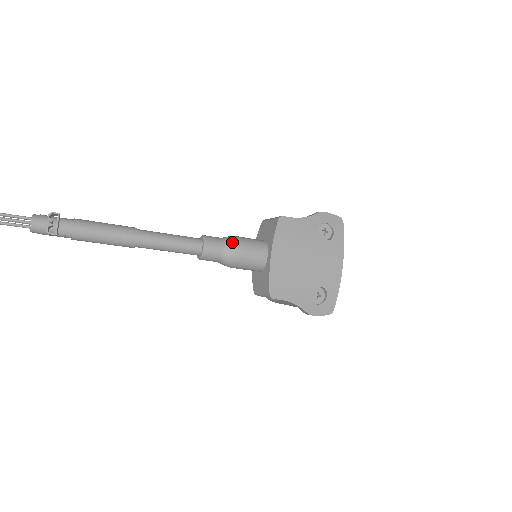
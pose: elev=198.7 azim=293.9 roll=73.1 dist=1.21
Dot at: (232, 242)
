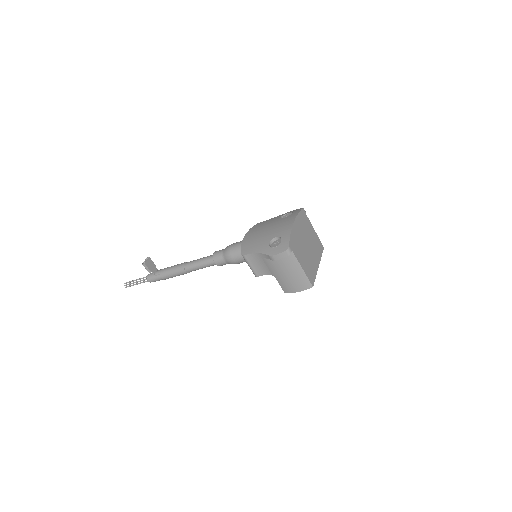
Dot at: occluded
